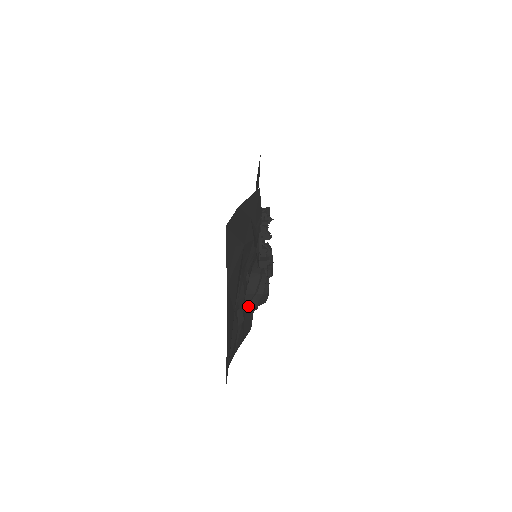
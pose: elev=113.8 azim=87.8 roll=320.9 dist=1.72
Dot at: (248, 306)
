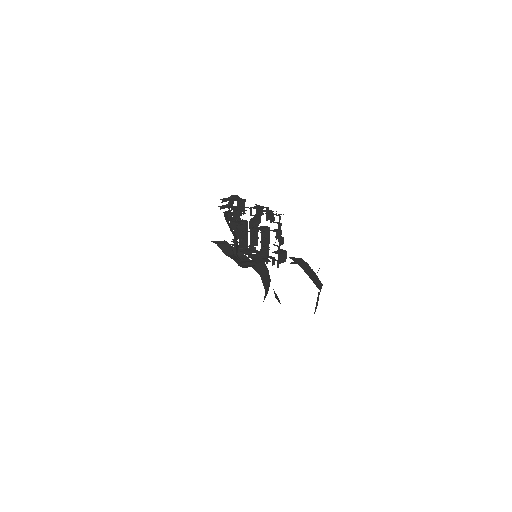
Dot at: (315, 308)
